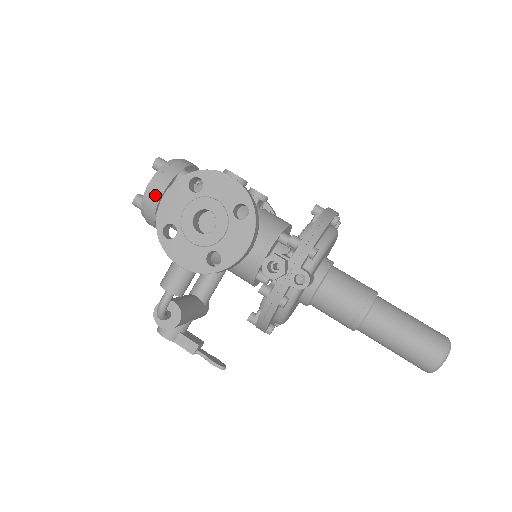
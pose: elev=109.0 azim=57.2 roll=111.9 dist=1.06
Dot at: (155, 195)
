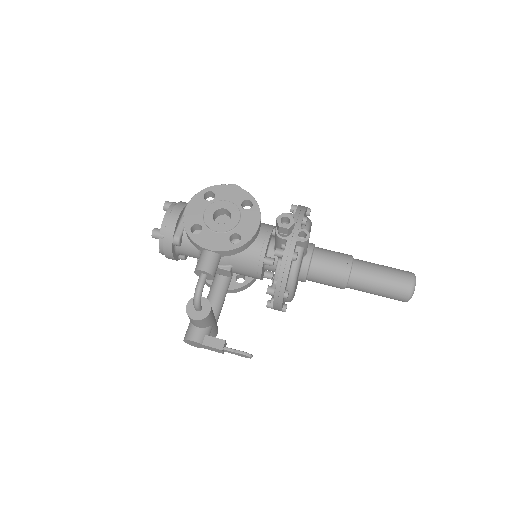
Dot at: (172, 220)
